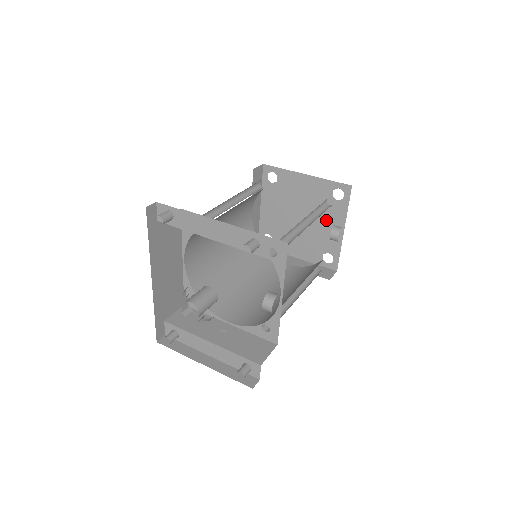
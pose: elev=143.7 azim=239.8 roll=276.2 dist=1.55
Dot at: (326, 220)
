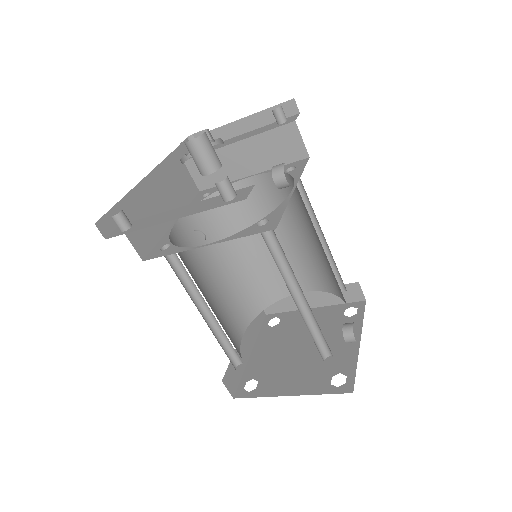
Dot at: (336, 339)
